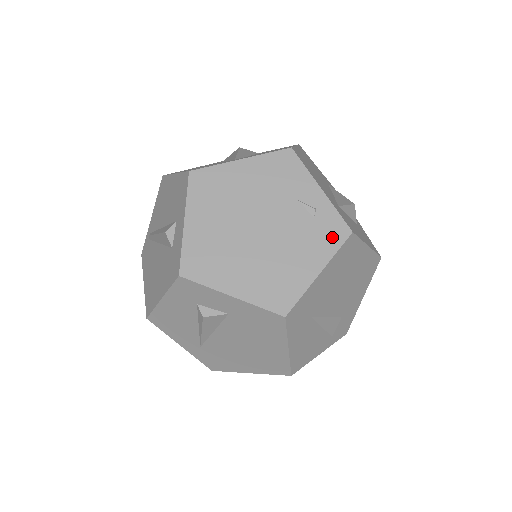
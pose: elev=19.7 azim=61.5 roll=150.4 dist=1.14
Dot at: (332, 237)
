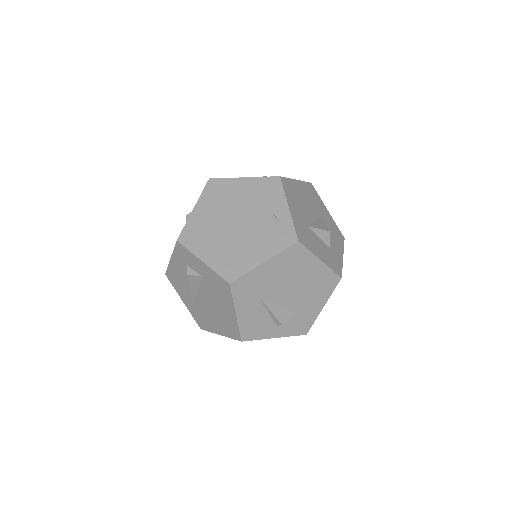
Dot at: (282, 241)
